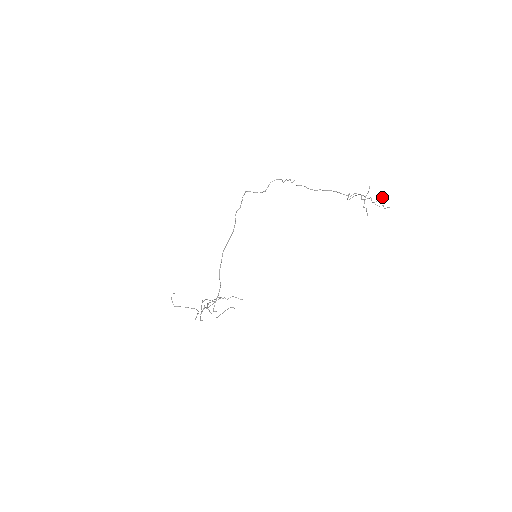
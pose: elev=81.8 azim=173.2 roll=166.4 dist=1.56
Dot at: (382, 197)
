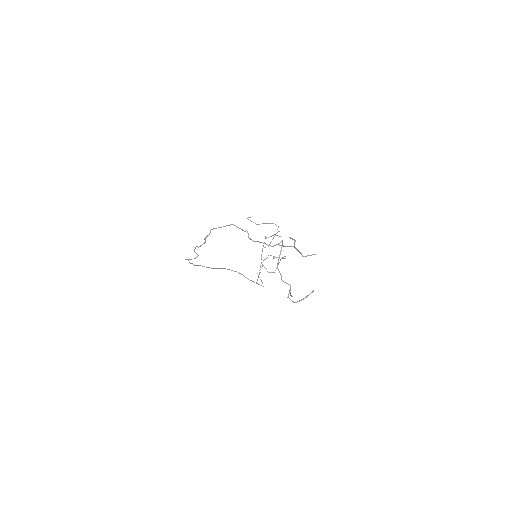
Dot at: occluded
